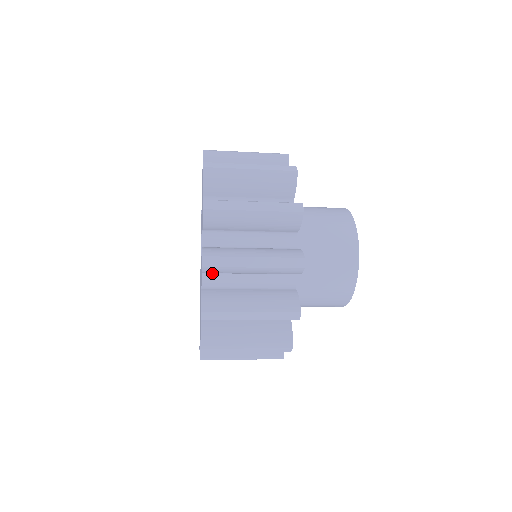
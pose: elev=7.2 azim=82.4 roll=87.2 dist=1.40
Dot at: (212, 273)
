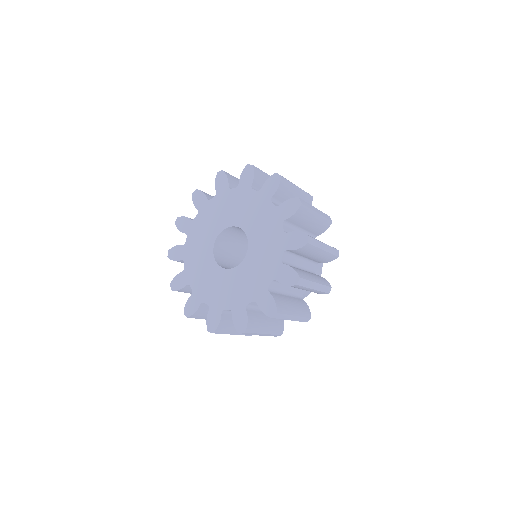
Dot at: (288, 253)
